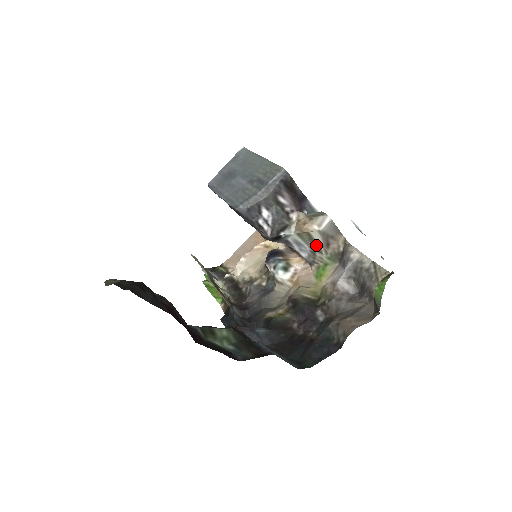
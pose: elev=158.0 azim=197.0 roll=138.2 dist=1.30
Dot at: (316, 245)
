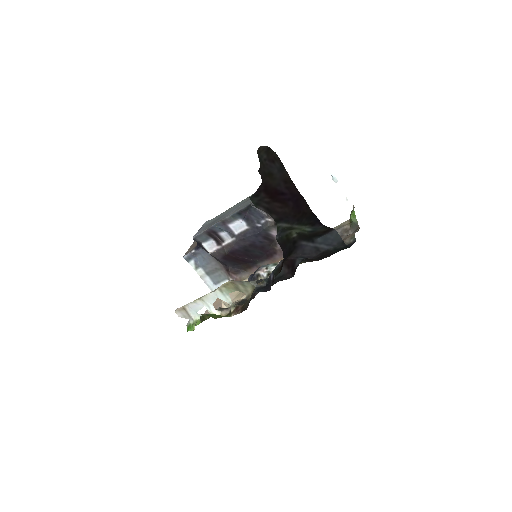
Dot at: occluded
